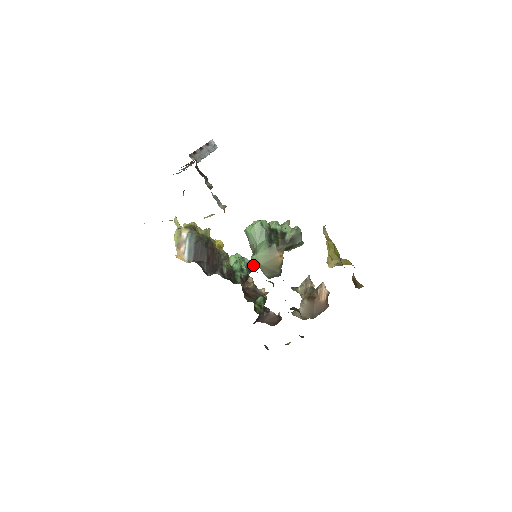
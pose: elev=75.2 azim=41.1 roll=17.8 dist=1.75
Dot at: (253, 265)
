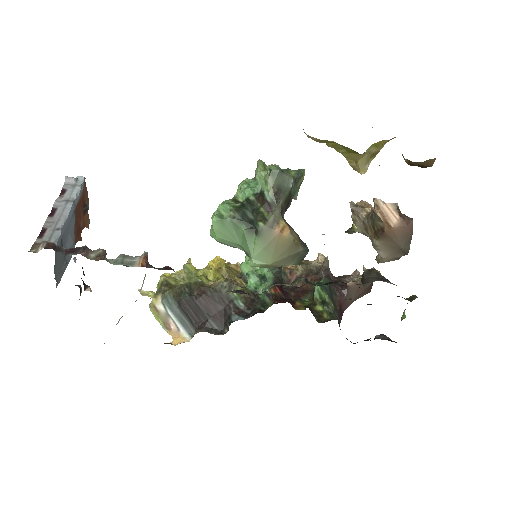
Dot at: occluded
